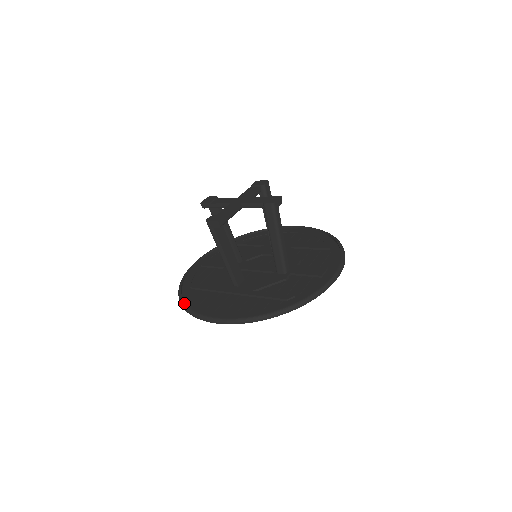
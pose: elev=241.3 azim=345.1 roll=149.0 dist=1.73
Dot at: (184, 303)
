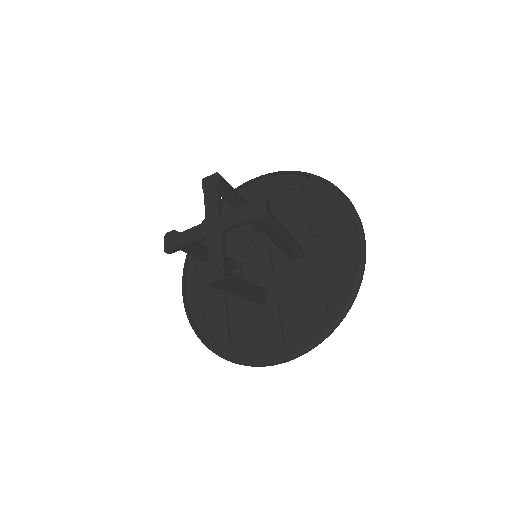
Dot at: occluded
